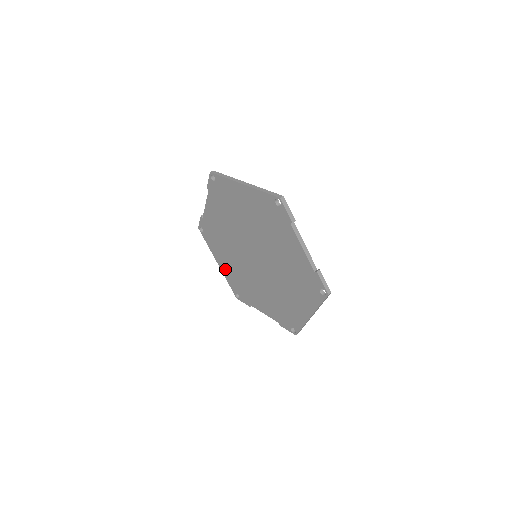
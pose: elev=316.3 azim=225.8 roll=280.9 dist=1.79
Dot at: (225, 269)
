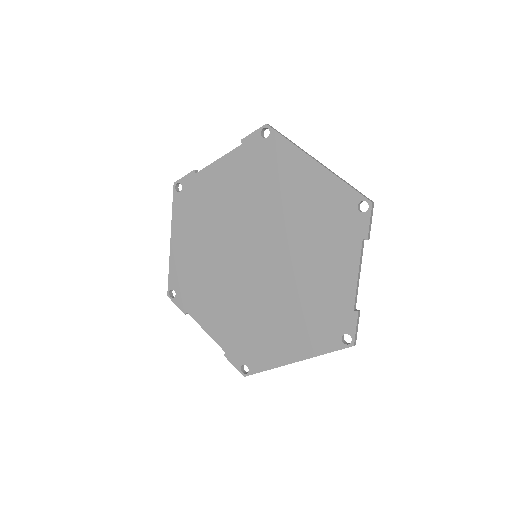
Dot at: (179, 252)
